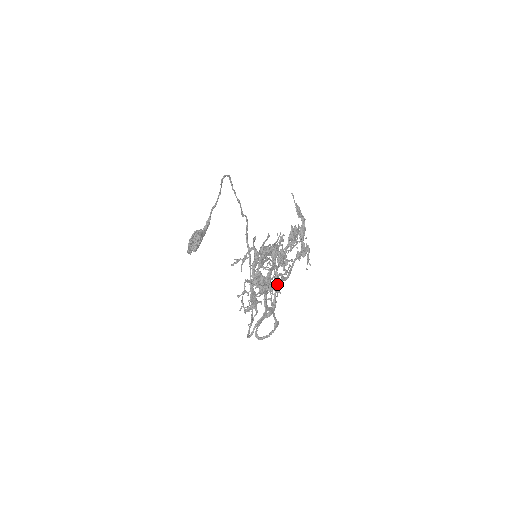
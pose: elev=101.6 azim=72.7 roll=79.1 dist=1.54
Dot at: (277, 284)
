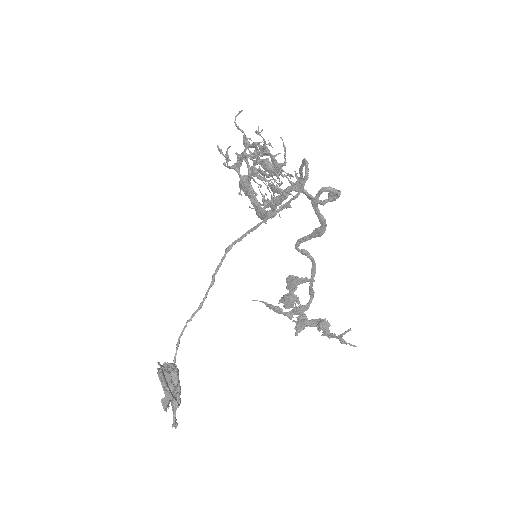
Dot at: occluded
